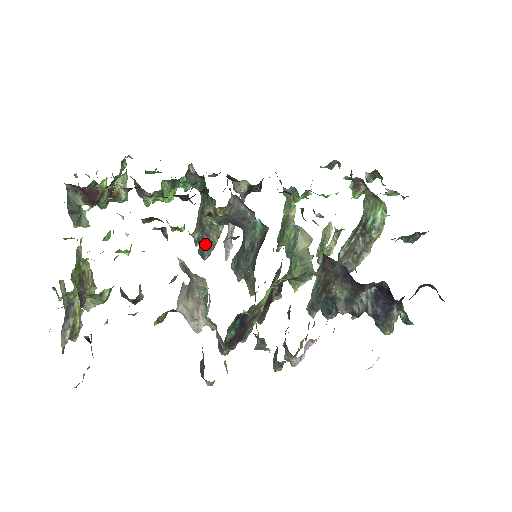
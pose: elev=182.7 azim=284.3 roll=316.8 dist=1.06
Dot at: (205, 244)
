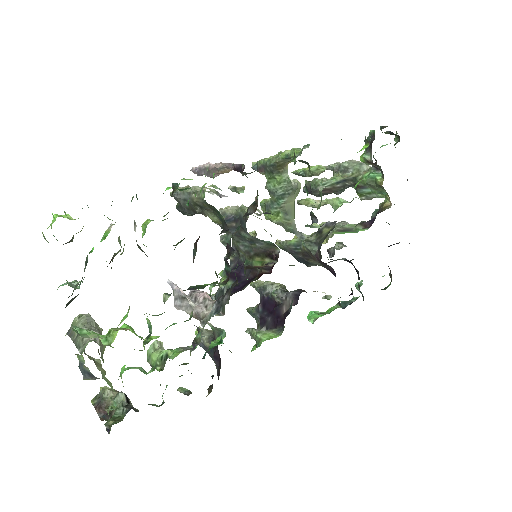
Dot at: (191, 214)
